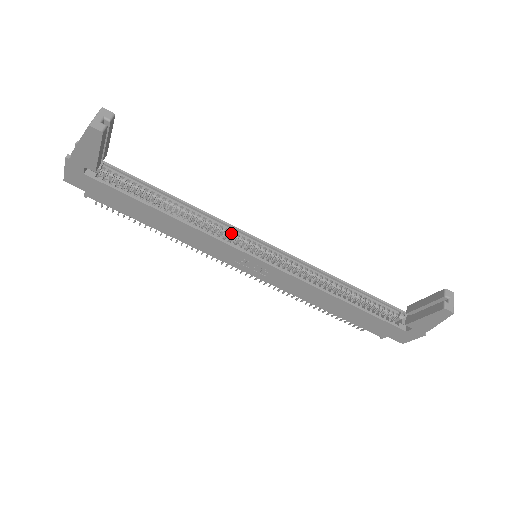
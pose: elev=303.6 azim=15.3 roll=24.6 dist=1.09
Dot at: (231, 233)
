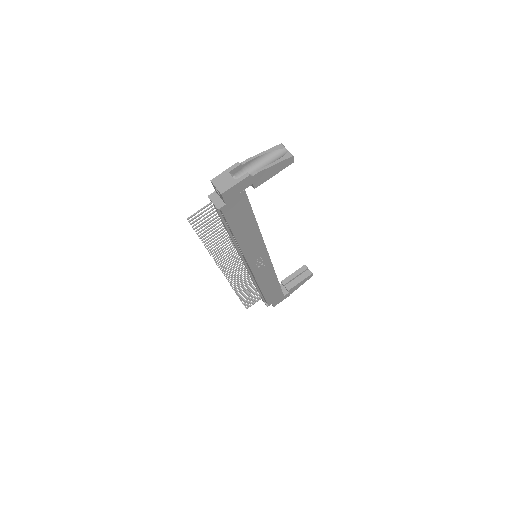
Dot at: occluded
